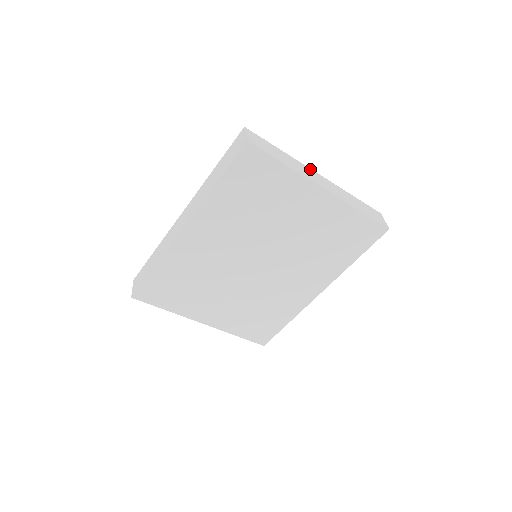
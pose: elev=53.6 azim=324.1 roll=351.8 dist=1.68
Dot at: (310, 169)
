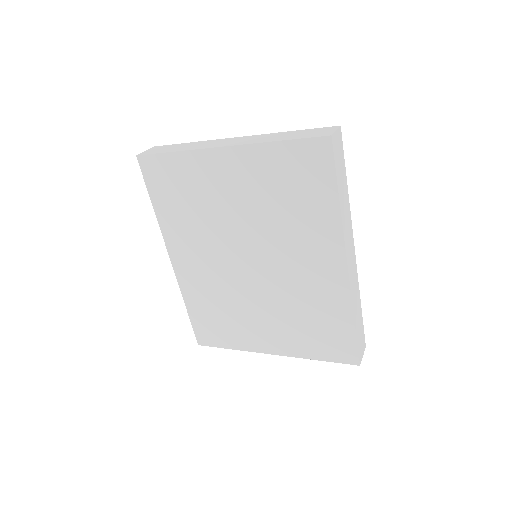
Dot at: (224, 139)
